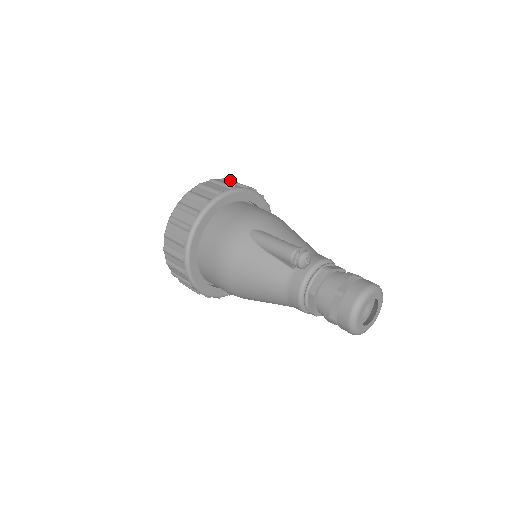
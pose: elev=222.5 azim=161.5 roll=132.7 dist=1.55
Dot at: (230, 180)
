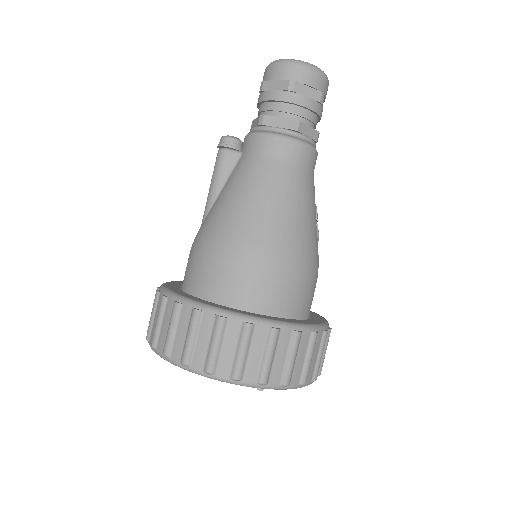
Dot at: occluded
